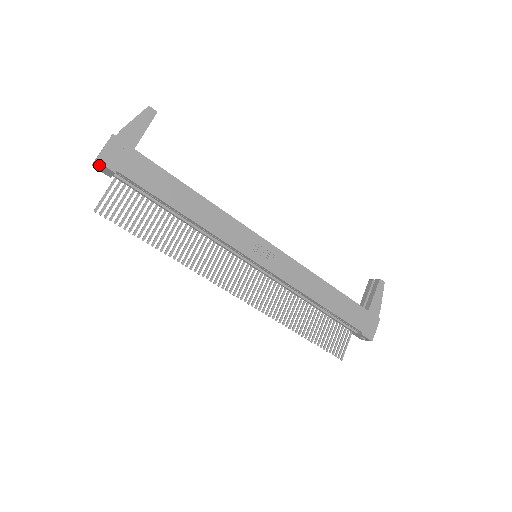
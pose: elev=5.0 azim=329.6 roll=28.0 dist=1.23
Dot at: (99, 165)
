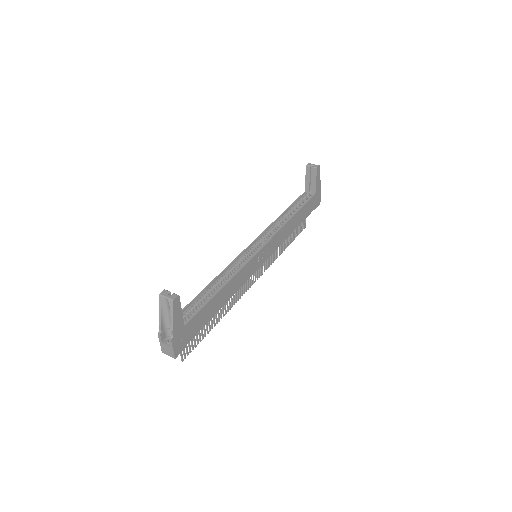
Dot at: occluded
